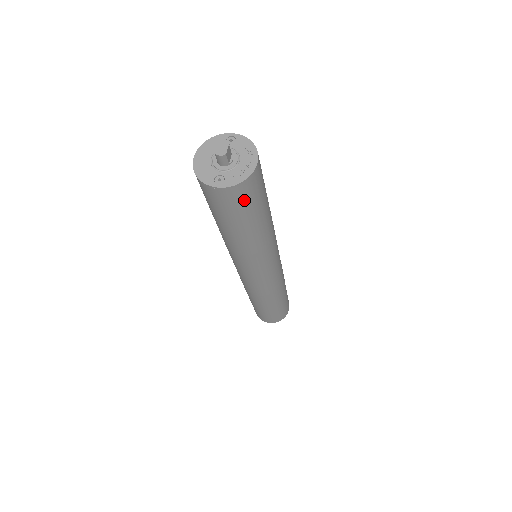
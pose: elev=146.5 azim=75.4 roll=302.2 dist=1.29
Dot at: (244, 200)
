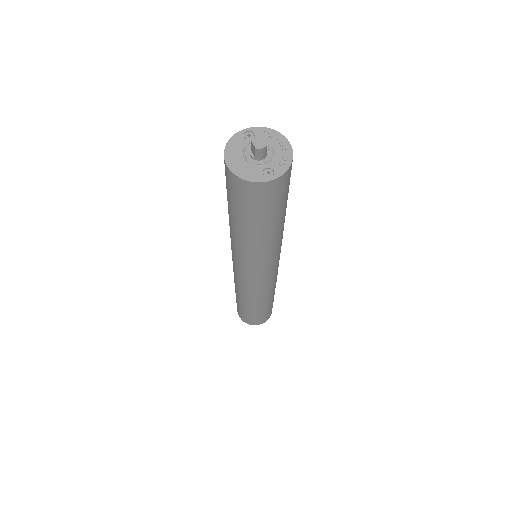
Dot at: (287, 186)
